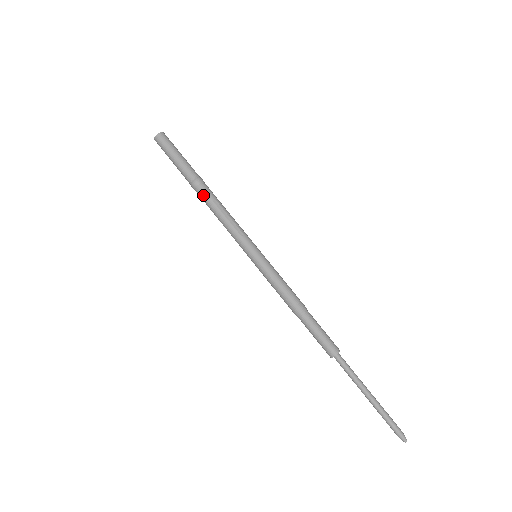
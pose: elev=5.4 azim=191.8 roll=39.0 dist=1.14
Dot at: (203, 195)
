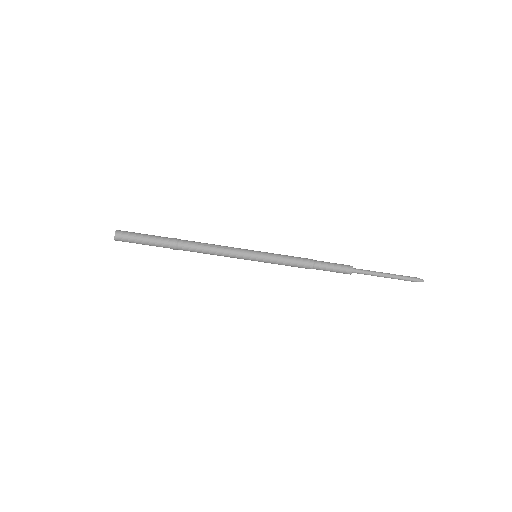
Dot at: (188, 246)
